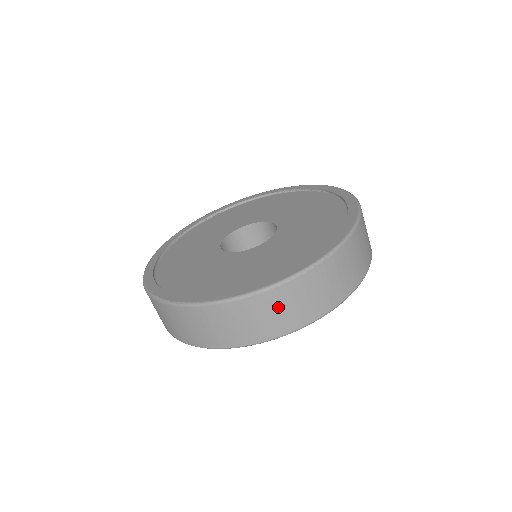
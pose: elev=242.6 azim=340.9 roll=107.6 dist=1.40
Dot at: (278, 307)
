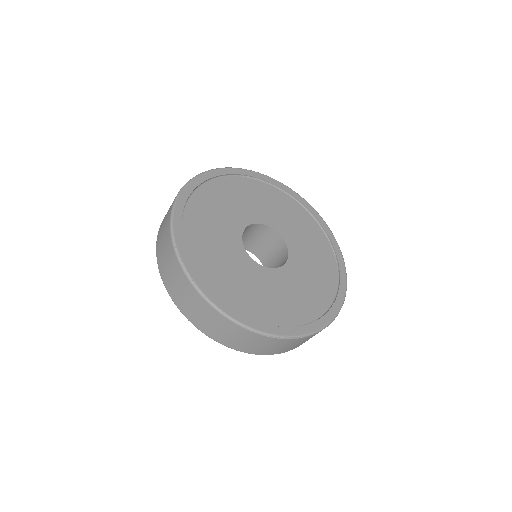
Dot at: (242, 338)
